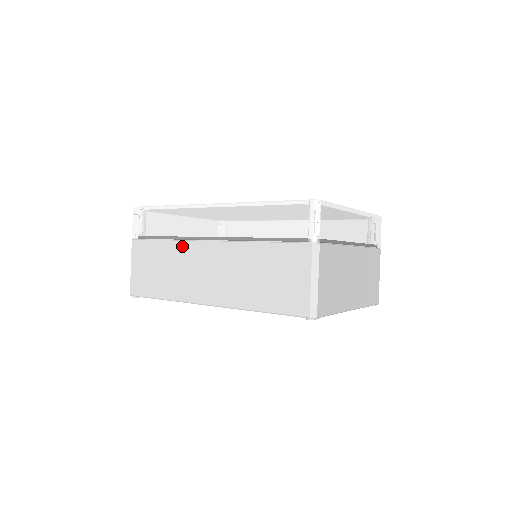
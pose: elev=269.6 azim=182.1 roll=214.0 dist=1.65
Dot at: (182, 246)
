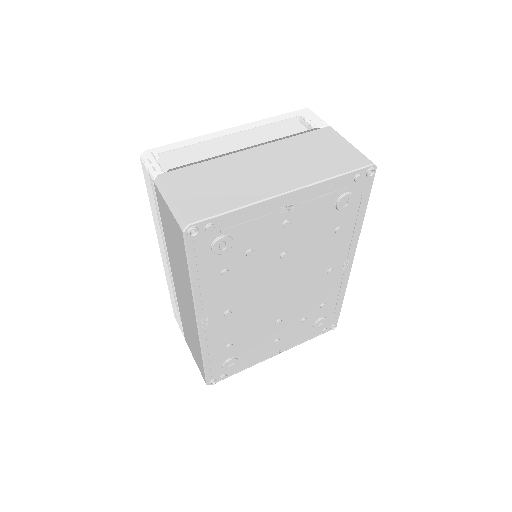
Dot at: (178, 302)
